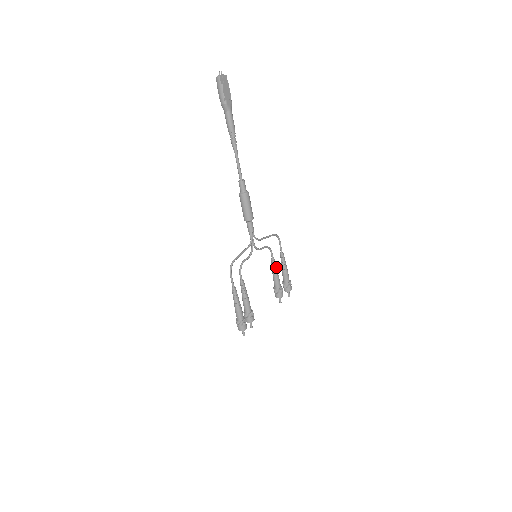
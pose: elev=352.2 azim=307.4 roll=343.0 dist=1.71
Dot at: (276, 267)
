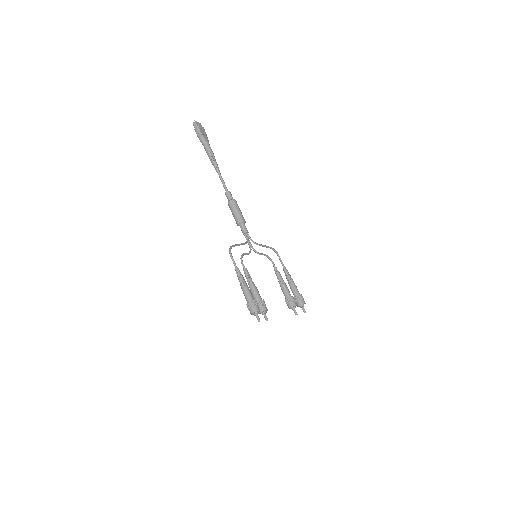
Dot at: (281, 276)
